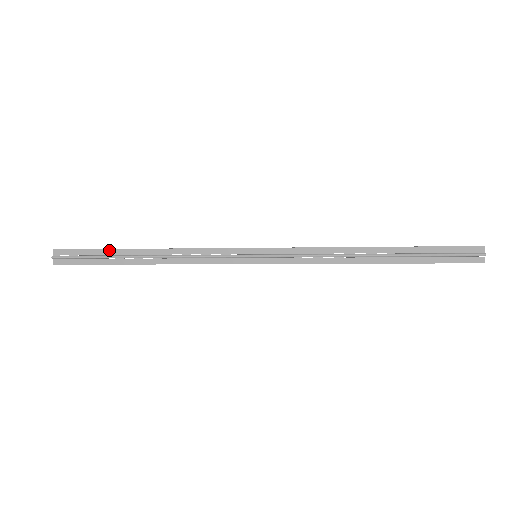
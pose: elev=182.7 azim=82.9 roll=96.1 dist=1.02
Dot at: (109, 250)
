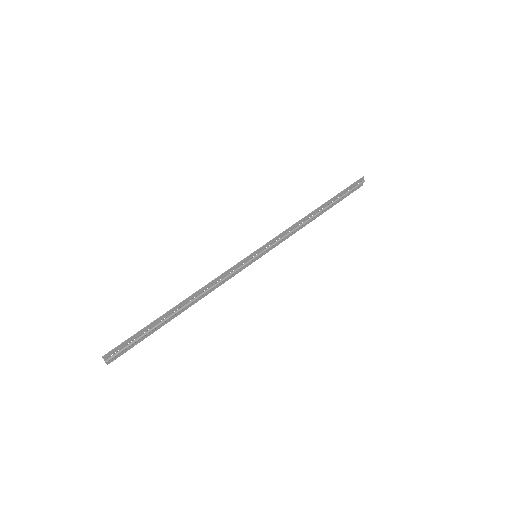
Dot at: (153, 323)
